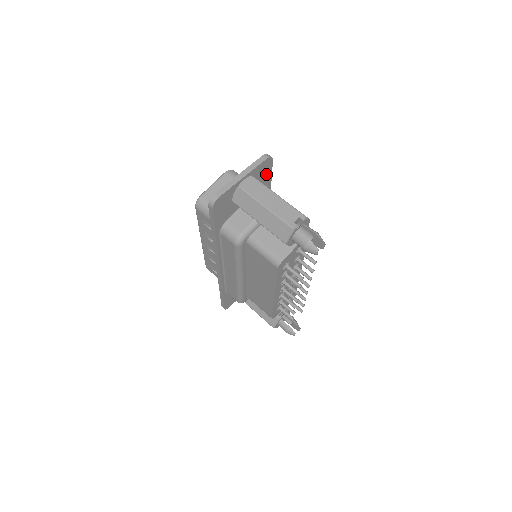
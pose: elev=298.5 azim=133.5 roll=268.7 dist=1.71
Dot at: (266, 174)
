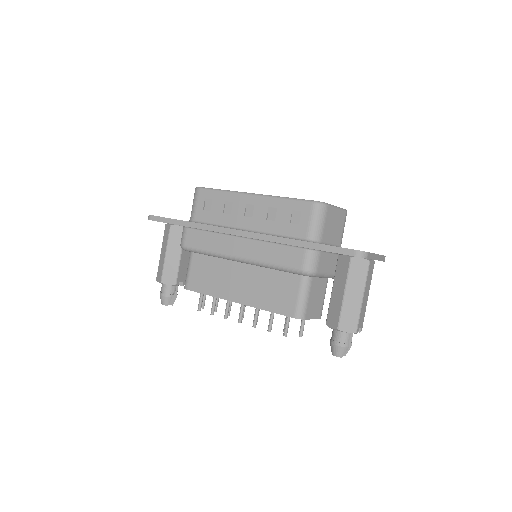
Dot at: occluded
